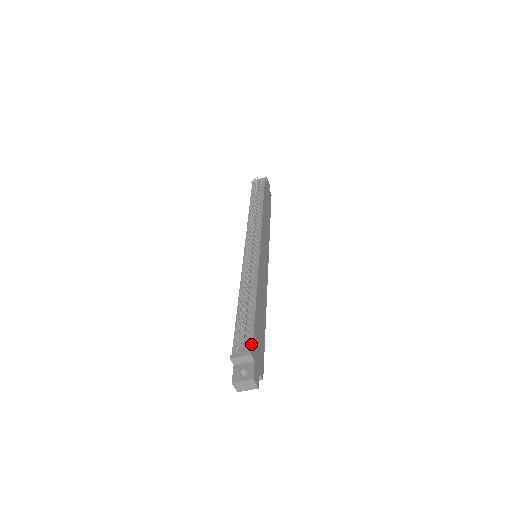
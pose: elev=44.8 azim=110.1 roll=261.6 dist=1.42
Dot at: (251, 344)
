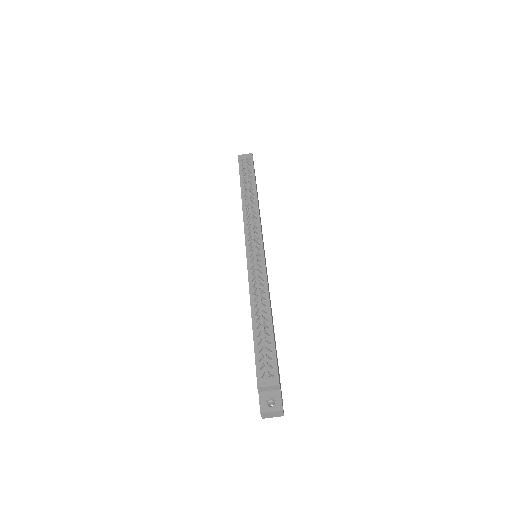
Dot at: (276, 371)
